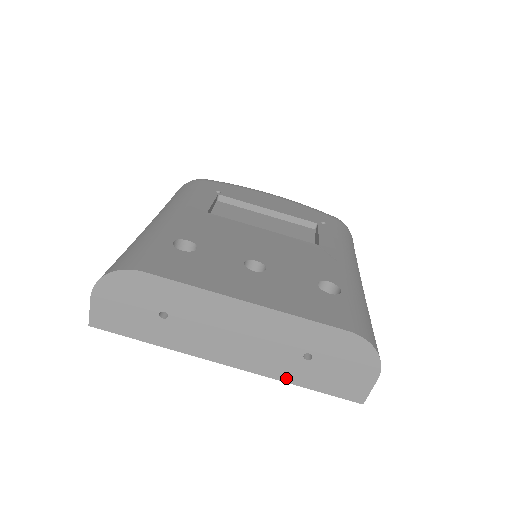
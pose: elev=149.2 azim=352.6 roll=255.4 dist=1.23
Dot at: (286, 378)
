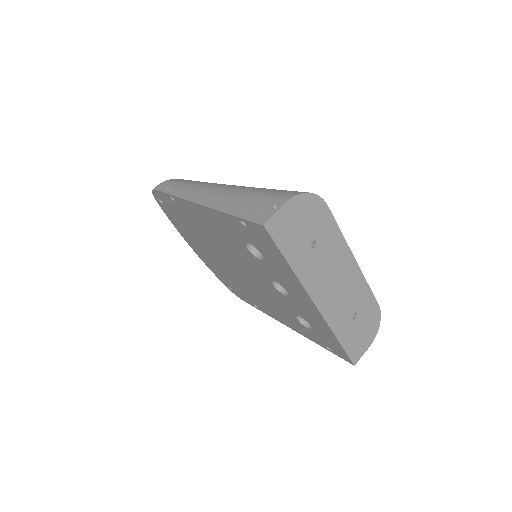
Dot at: (336, 330)
